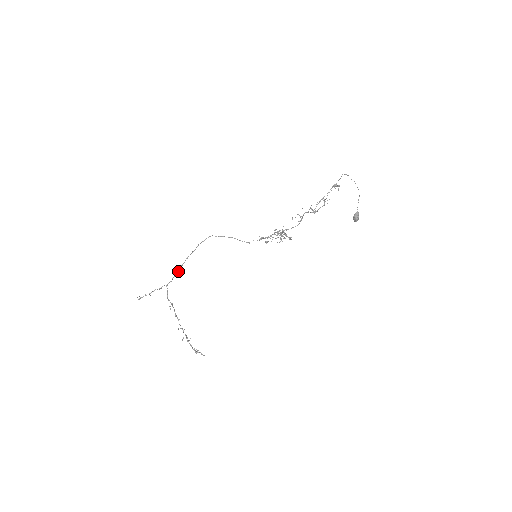
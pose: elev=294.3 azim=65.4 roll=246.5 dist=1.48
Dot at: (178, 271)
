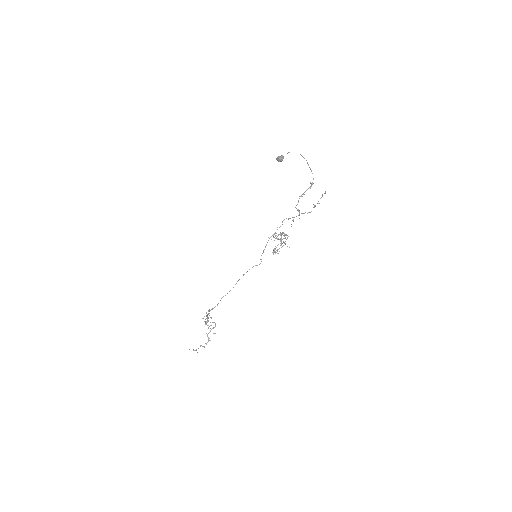
Dot at: (208, 313)
